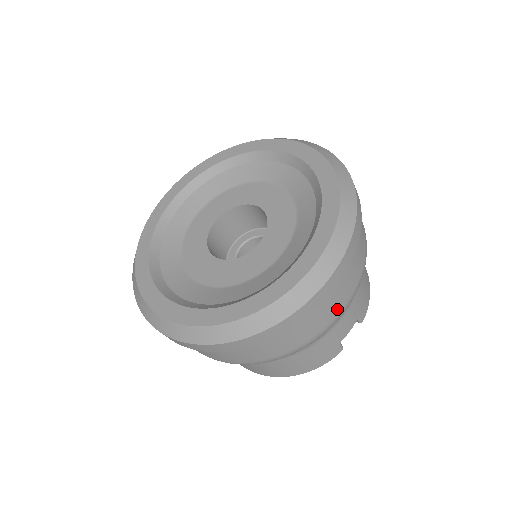
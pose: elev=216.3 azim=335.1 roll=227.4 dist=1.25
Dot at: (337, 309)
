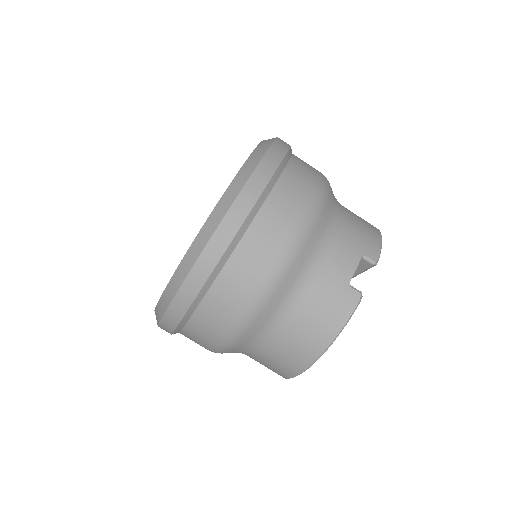
Dot at: (289, 223)
